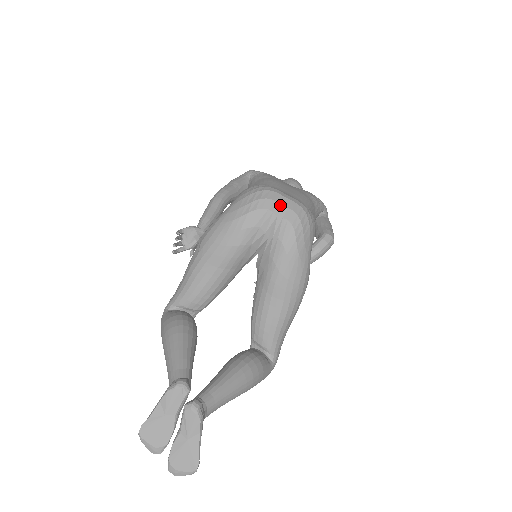
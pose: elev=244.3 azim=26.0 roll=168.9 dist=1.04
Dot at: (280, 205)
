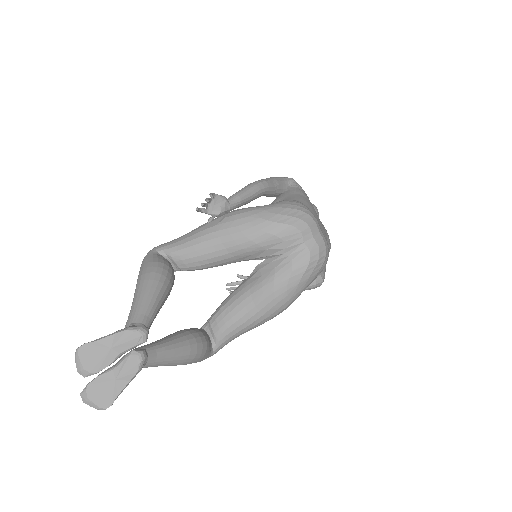
Dot at: (312, 235)
